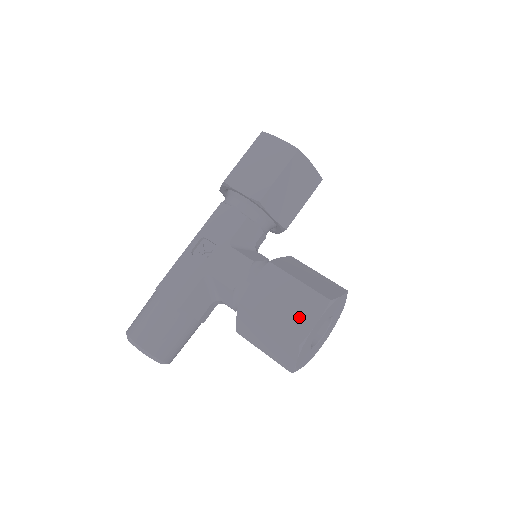
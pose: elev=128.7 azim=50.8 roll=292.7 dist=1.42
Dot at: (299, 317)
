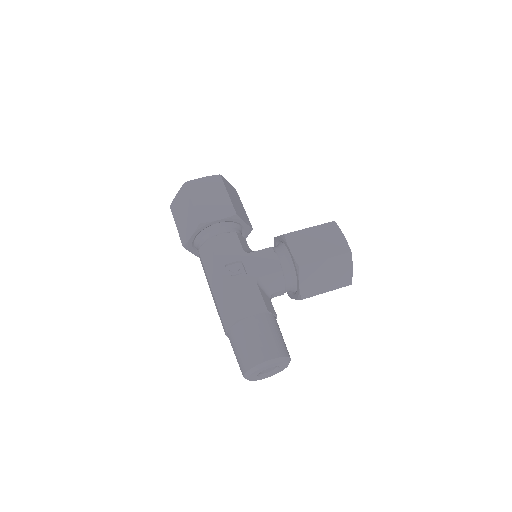
Dot at: (334, 241)
